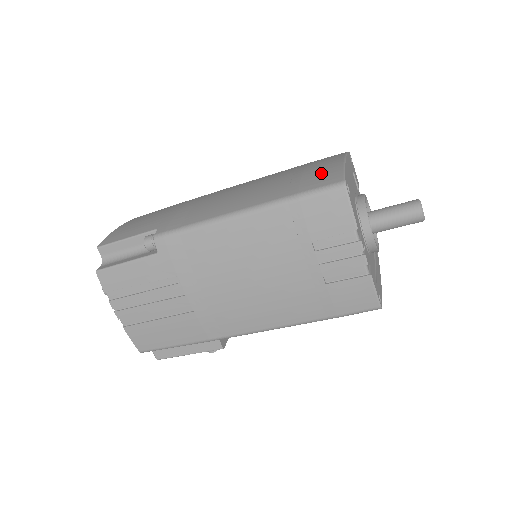
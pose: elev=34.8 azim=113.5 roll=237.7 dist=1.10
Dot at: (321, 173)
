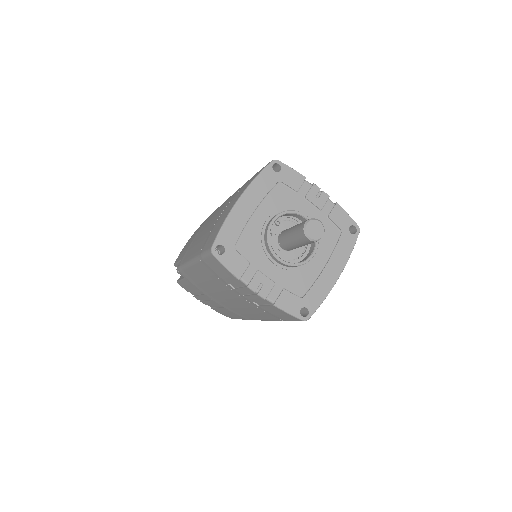
Dot at: (217, 226)
